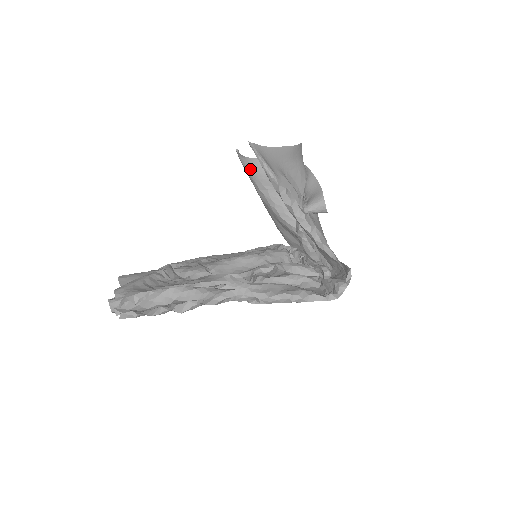
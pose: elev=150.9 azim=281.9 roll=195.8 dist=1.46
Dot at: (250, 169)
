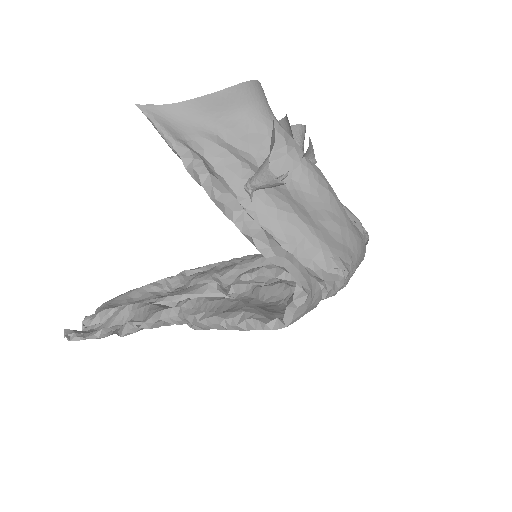
Dot at: occluded
